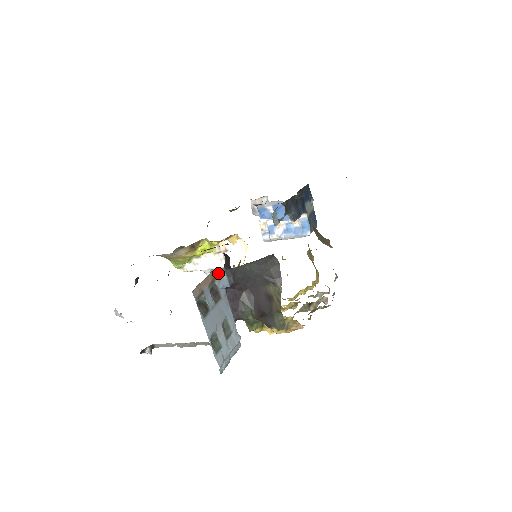
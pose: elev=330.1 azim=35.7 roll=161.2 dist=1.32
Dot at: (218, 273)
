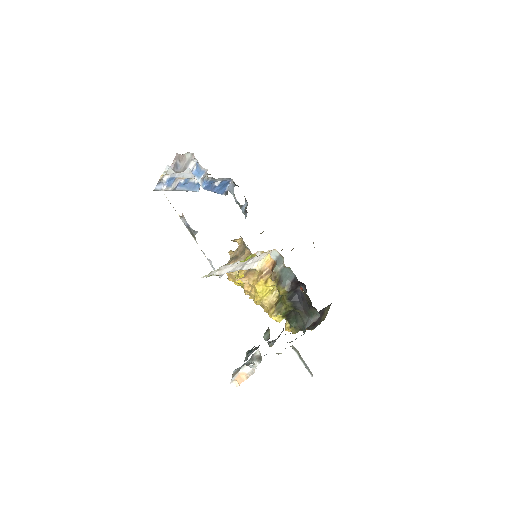
Dot at: occluded
